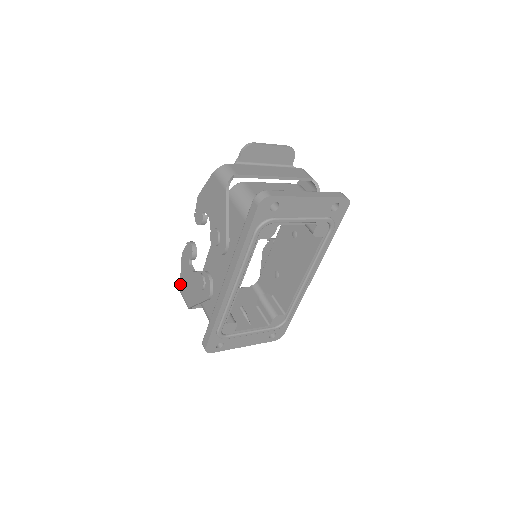
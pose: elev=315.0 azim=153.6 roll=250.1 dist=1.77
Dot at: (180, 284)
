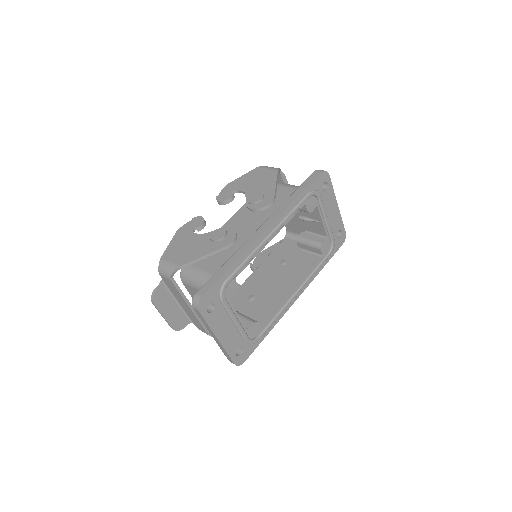
Dot at: (164, 253)
